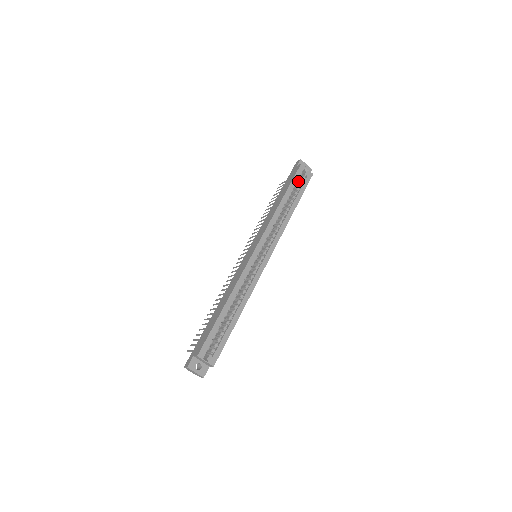
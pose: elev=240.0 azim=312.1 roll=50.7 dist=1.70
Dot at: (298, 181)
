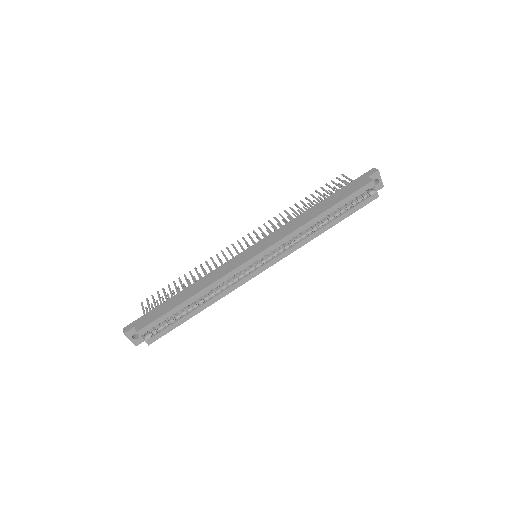
Dot at: occluded
